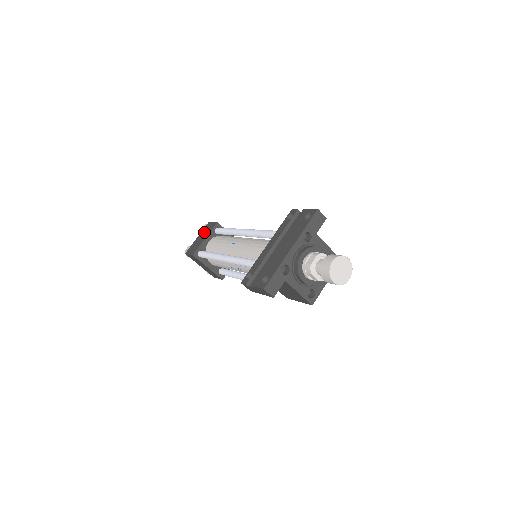
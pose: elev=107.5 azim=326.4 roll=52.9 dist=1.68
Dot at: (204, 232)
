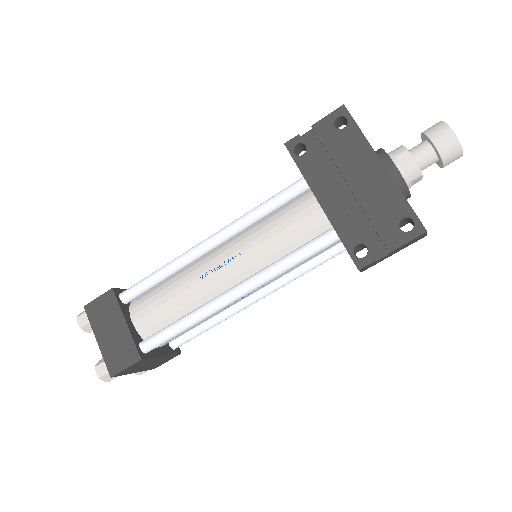
Dot at: (103, 322)
